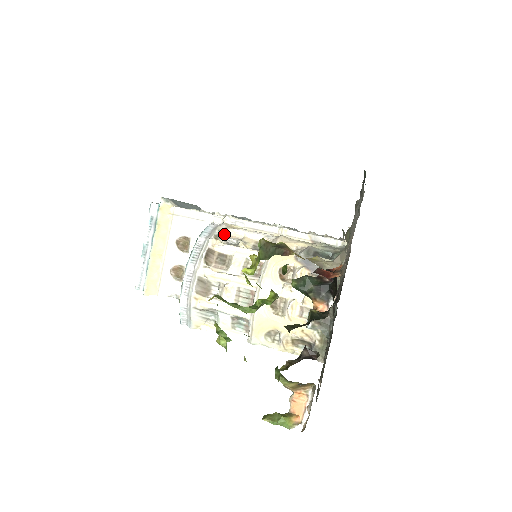
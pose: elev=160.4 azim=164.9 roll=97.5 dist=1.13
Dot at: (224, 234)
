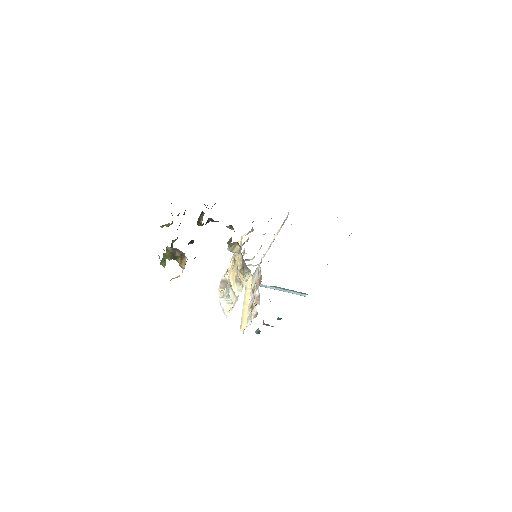
Dot at: occluded
